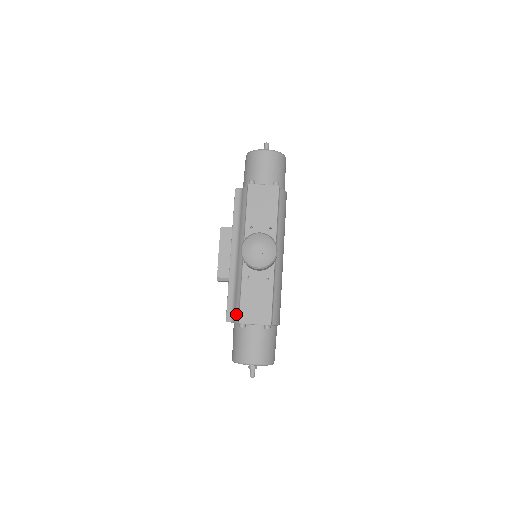
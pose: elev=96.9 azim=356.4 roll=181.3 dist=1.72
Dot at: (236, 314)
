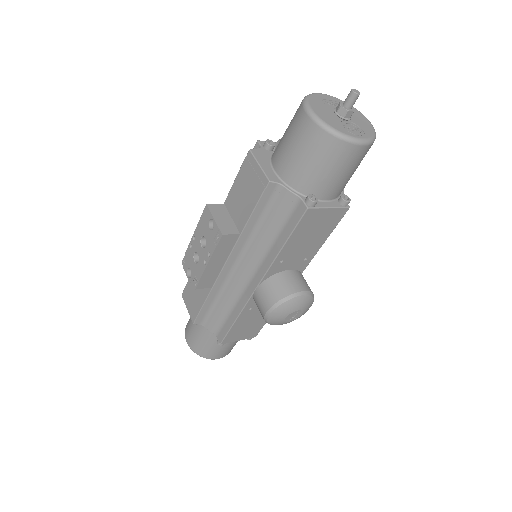
Dot at: (213, 326)
